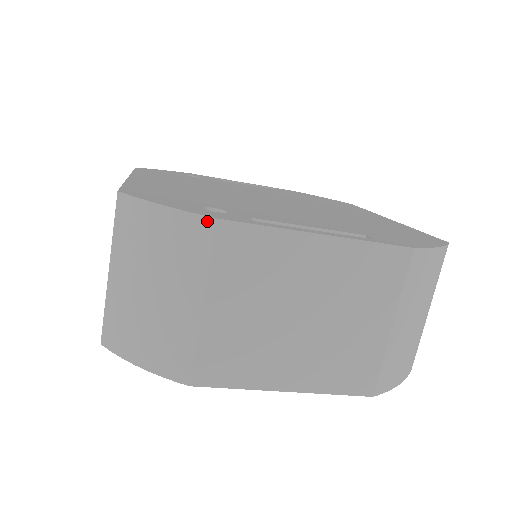
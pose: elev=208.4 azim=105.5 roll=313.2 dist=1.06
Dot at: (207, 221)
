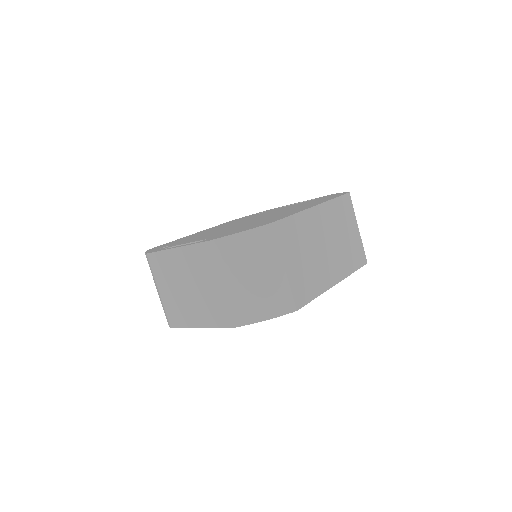
Dot at: (146, 255)
